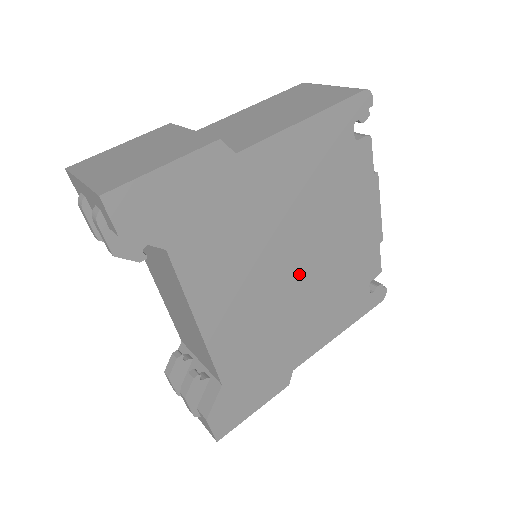
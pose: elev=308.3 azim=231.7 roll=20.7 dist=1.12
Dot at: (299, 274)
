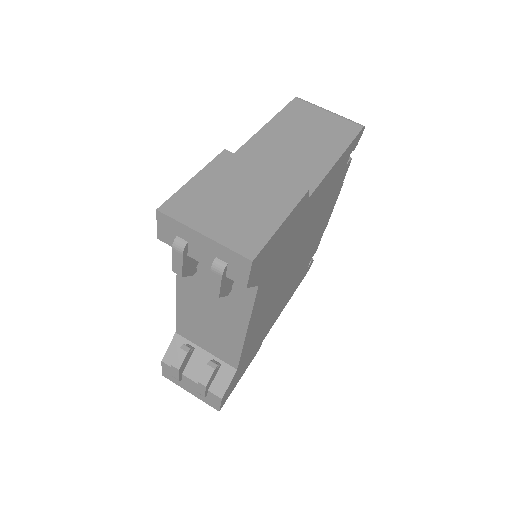
Dot at: (293, 271)
